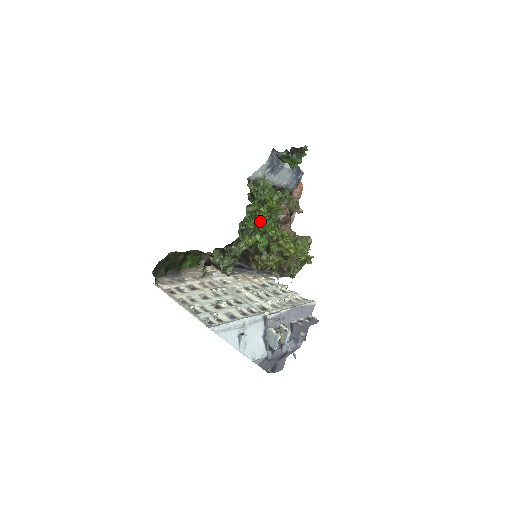
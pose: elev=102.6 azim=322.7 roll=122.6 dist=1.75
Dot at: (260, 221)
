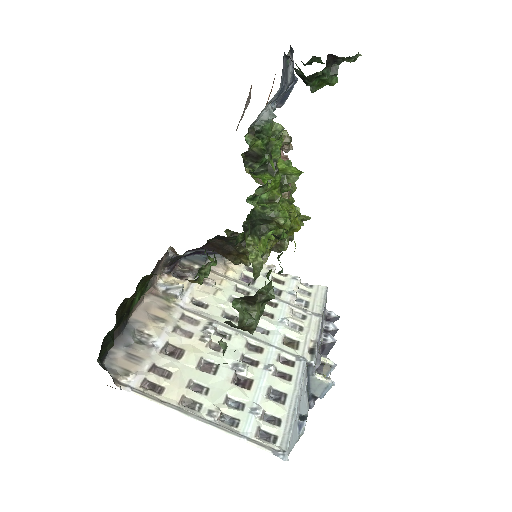
Dot at: (280, 211)
